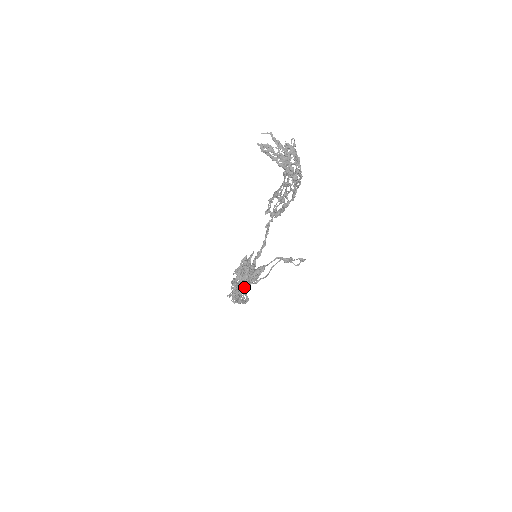
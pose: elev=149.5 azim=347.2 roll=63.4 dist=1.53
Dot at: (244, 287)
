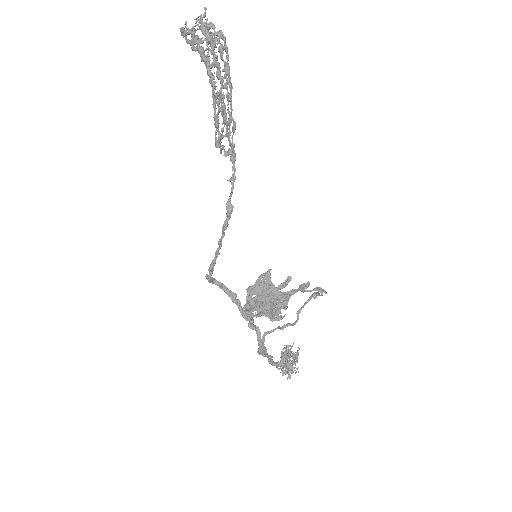
Dot at: (254, 316)
